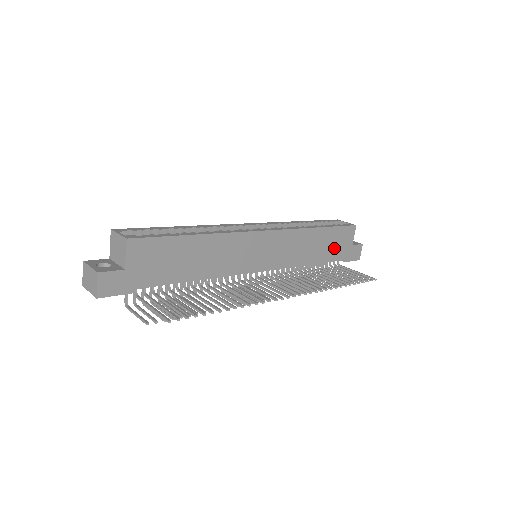
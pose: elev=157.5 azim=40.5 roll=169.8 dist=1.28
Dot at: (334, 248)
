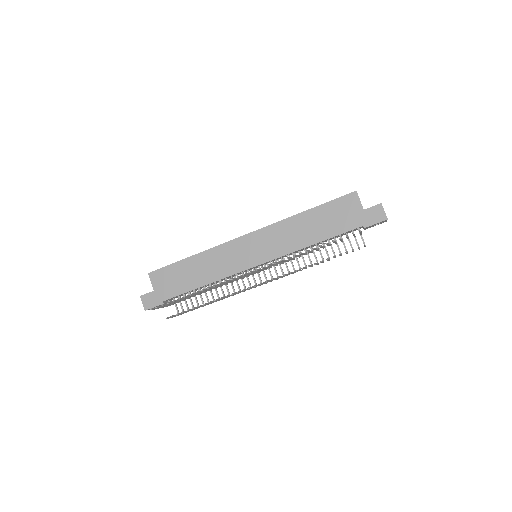
Dot at: (337, 221)
